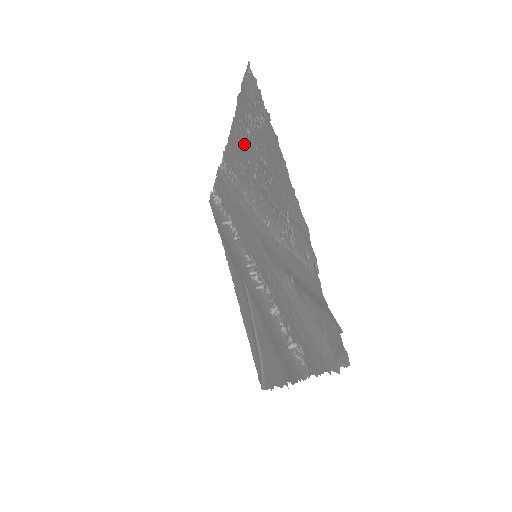
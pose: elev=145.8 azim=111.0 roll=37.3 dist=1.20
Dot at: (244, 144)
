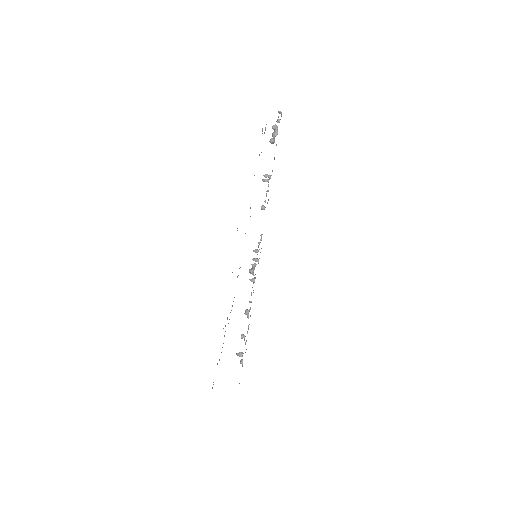
Dot at: occluded
